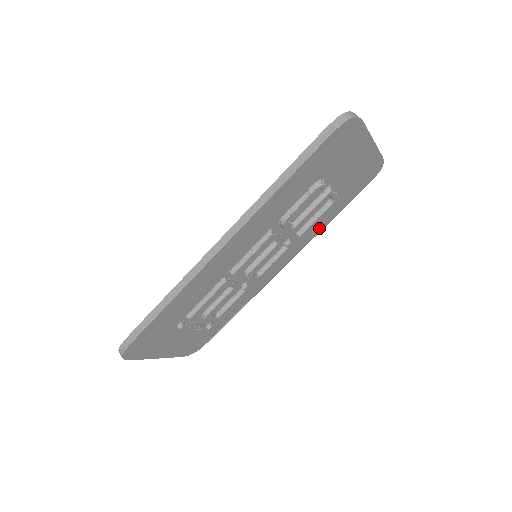
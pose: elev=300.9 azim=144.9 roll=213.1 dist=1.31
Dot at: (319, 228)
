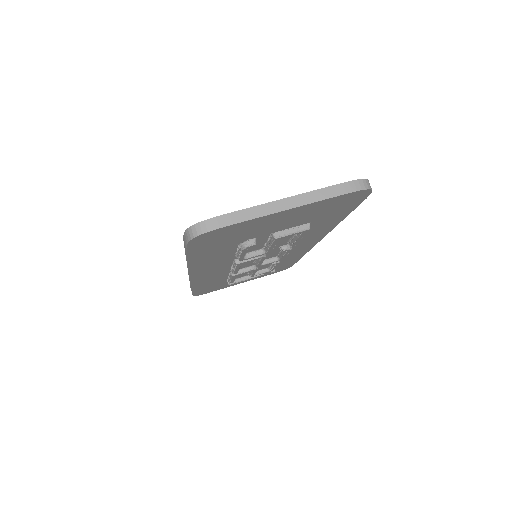
Dot at: (329, 226)
